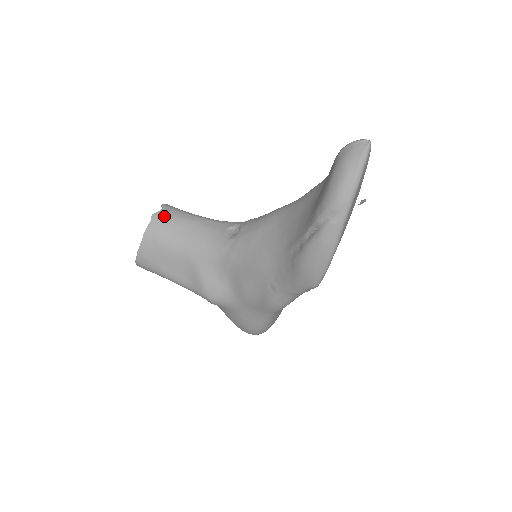
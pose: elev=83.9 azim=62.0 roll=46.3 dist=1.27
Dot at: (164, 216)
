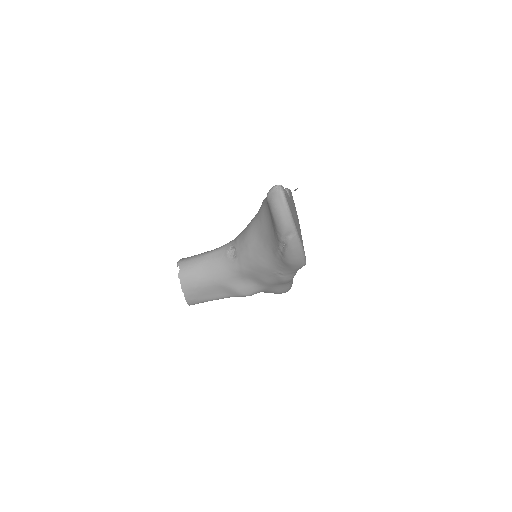
Dot at: (185, 271)
